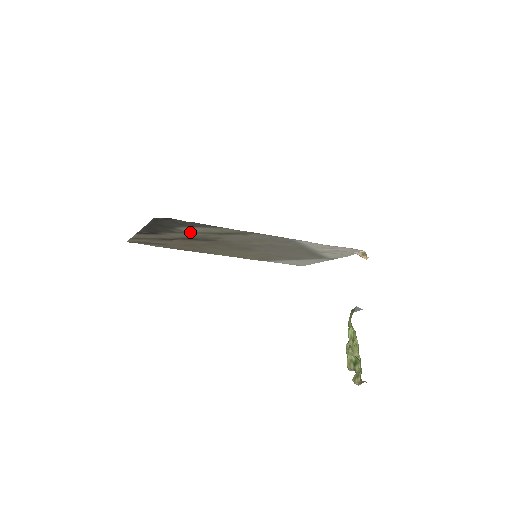
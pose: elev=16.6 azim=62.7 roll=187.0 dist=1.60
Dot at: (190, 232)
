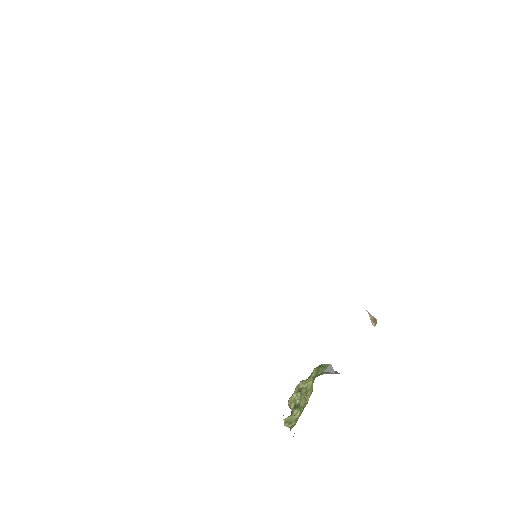
Dot at: occluded
